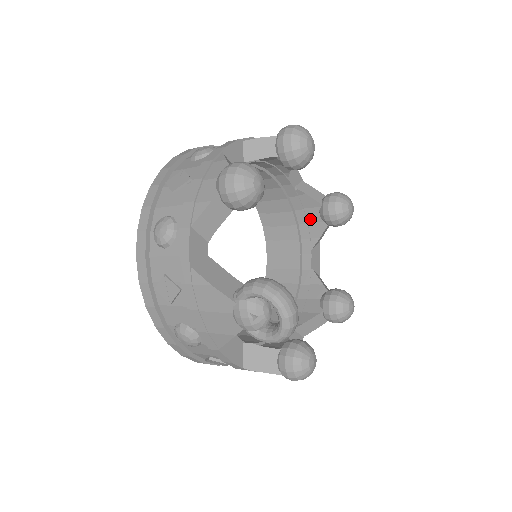
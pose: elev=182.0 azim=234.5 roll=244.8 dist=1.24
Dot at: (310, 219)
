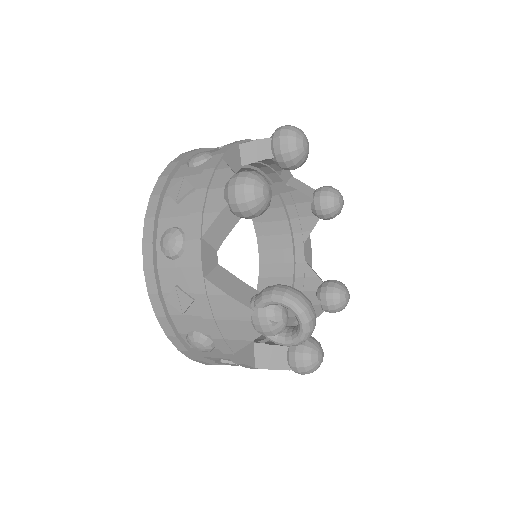
Dot at: (301, 213)
